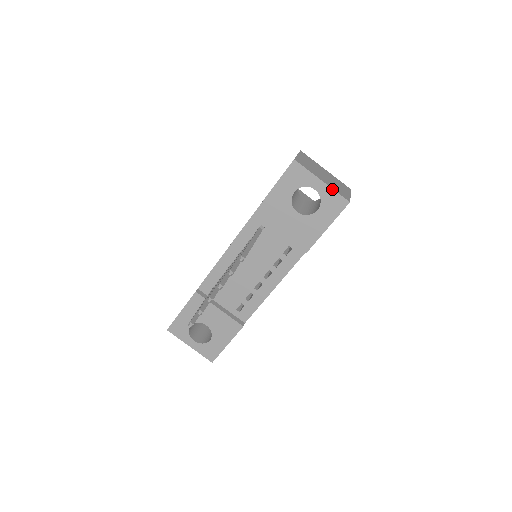
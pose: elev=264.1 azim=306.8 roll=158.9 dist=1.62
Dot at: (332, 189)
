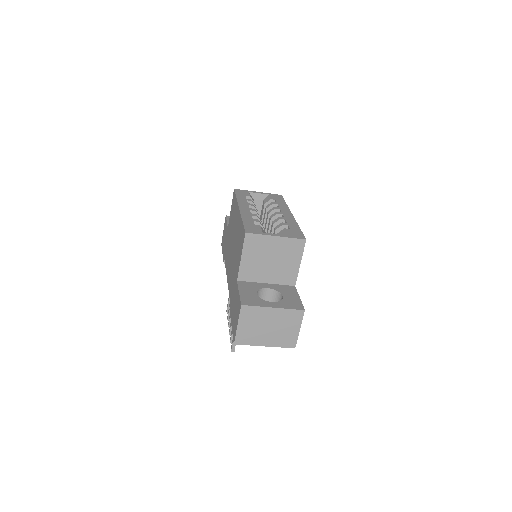
Dot at: occluded
